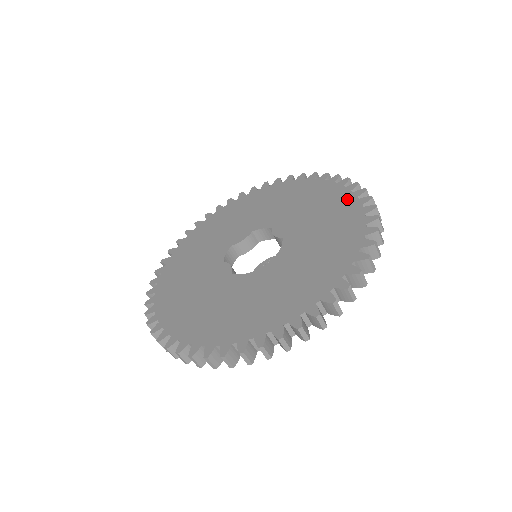
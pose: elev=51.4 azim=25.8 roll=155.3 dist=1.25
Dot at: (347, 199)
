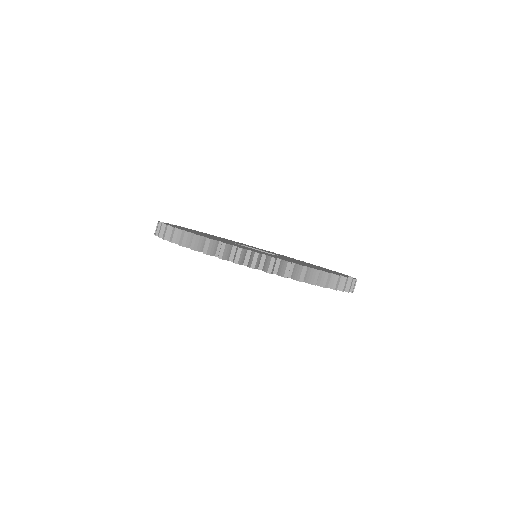
Dot at: occluded
